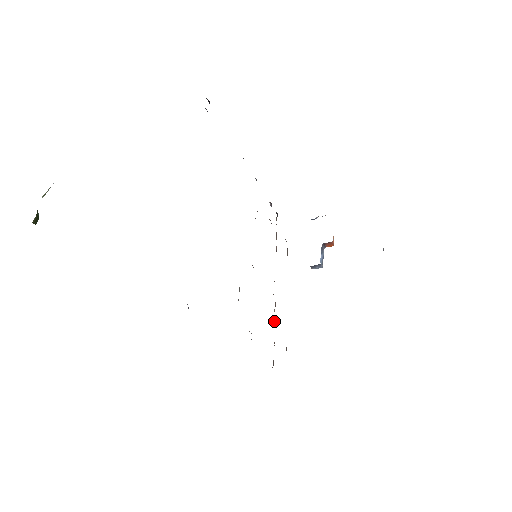
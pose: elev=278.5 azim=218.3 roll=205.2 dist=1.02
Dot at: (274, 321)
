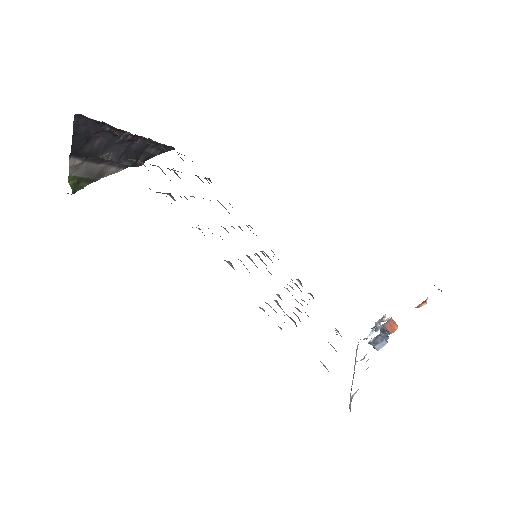
Dot at: occluded
